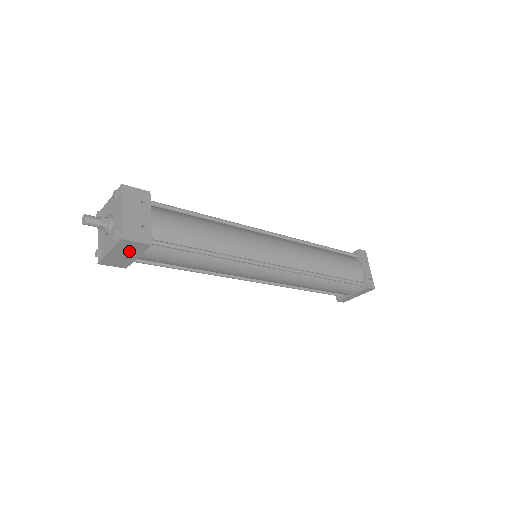
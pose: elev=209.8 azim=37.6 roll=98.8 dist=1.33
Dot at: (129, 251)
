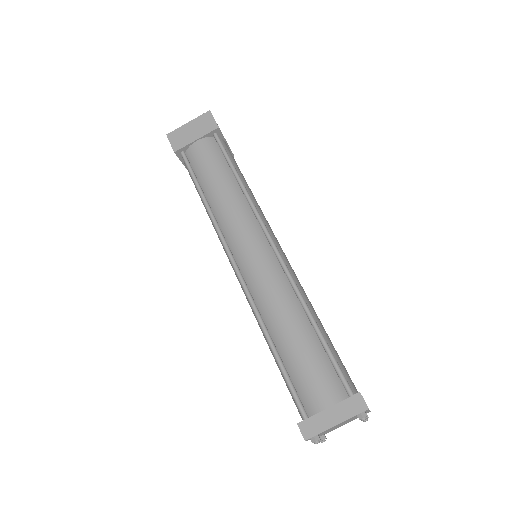
Dot at: (199, 128)
